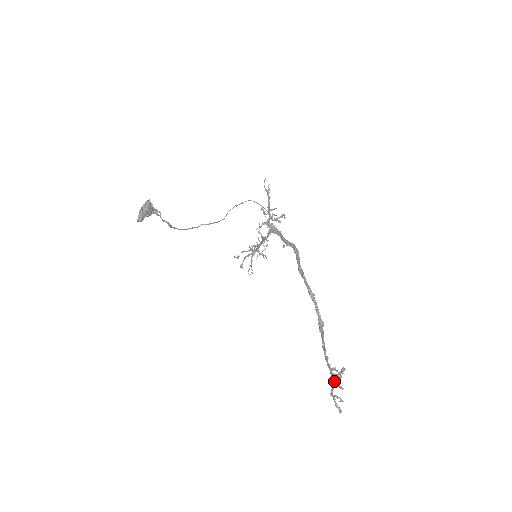
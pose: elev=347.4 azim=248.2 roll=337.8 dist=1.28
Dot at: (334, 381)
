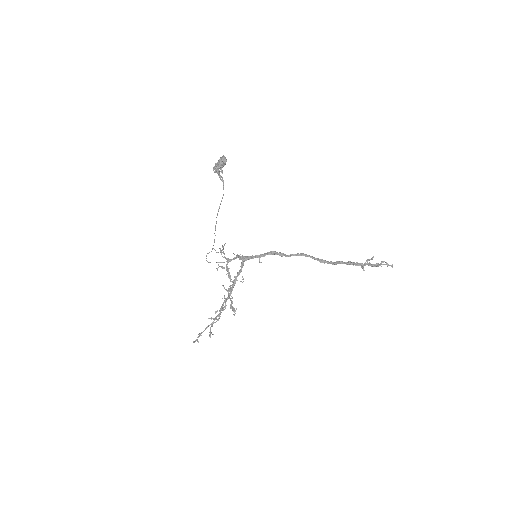
Dot at: (371, 264)
